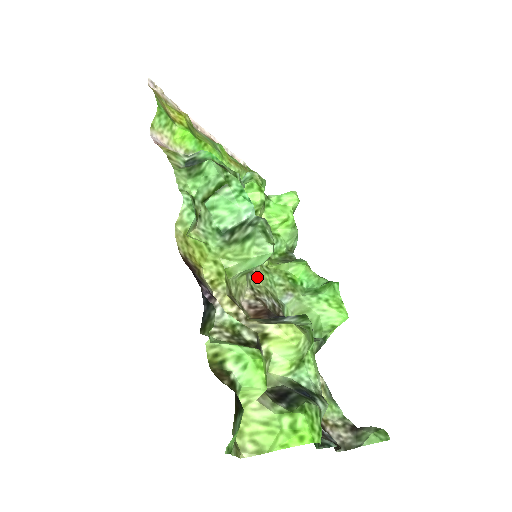
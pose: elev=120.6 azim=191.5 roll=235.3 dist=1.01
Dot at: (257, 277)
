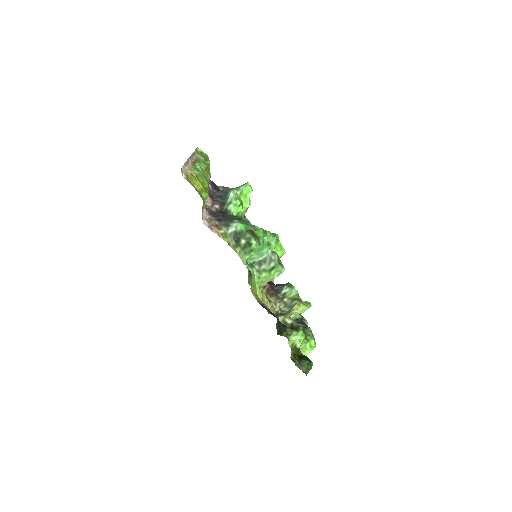
Dot at: occluded
